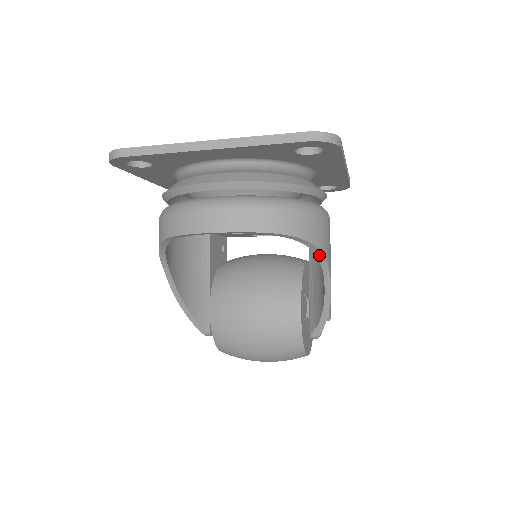
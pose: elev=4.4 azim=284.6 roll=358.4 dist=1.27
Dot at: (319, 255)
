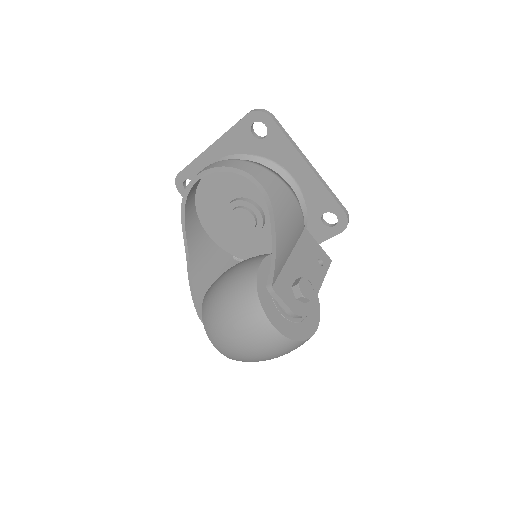
Dot at: (262, 190)
